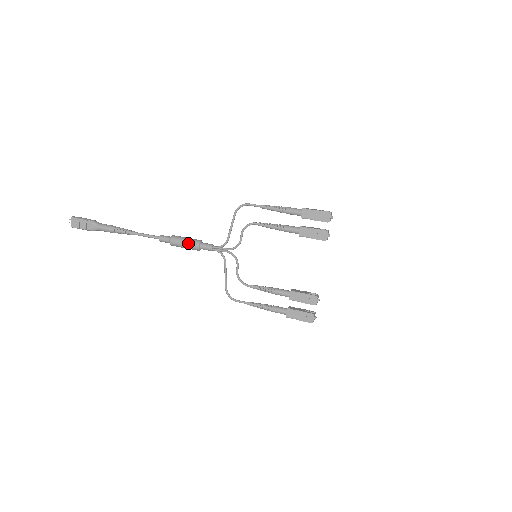
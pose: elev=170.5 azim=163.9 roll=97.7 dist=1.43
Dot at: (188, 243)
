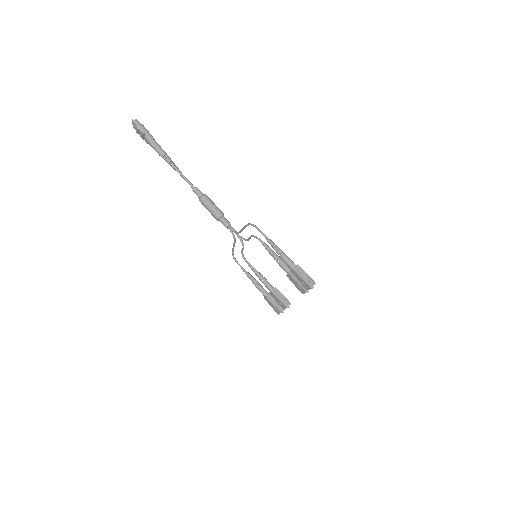
Dot at: (211, 212)
